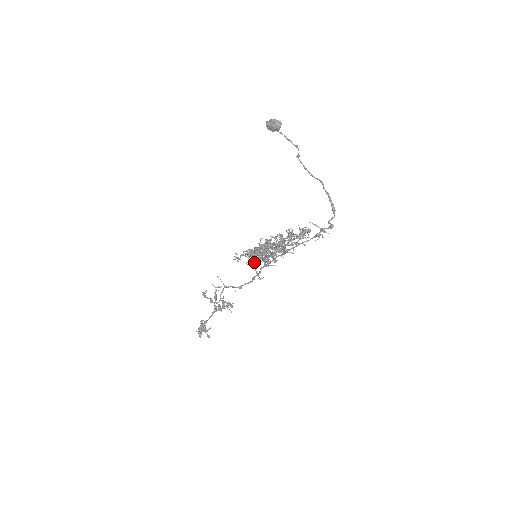
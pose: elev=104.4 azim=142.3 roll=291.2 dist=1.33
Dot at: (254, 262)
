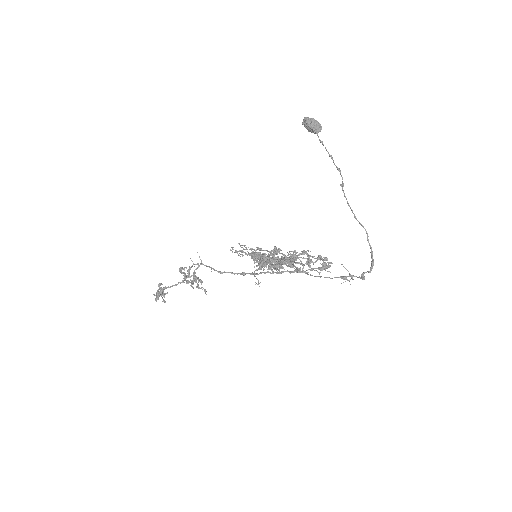
Dot at: (257, 266)
